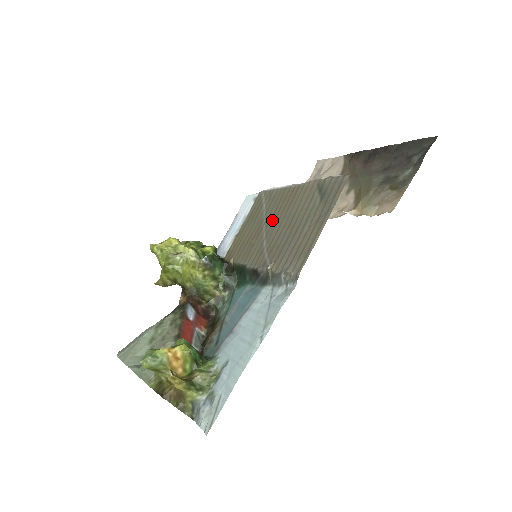
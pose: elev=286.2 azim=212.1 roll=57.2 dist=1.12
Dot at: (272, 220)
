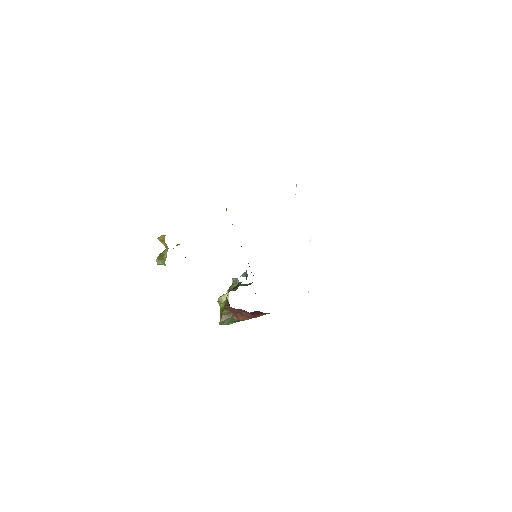
Dot at: occluded
